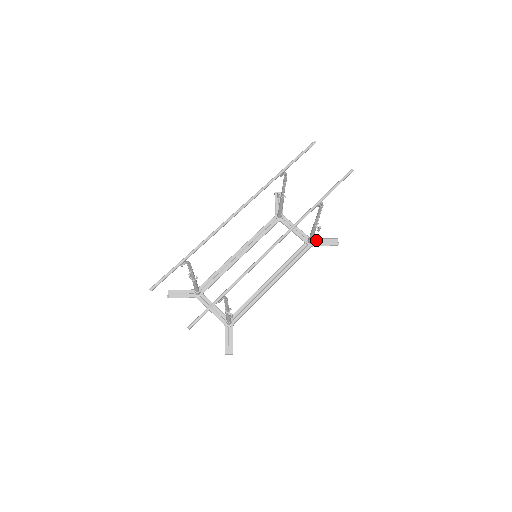
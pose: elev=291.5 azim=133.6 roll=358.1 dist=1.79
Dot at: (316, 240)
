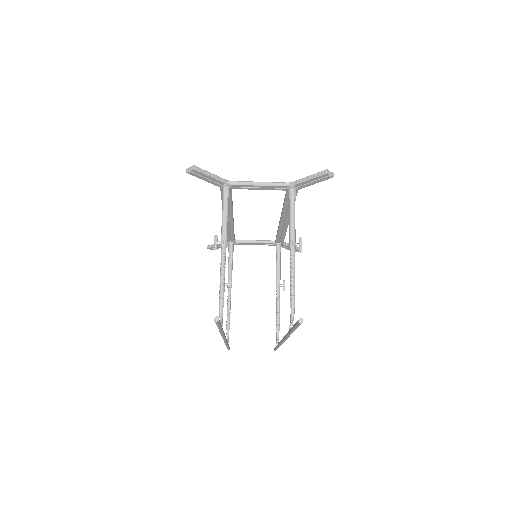
Dot at: (298, 185)
